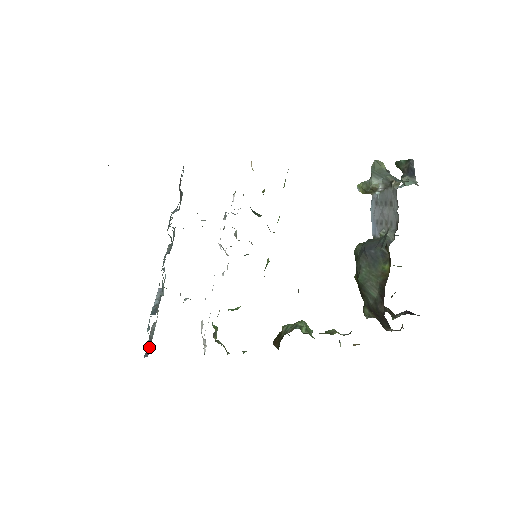
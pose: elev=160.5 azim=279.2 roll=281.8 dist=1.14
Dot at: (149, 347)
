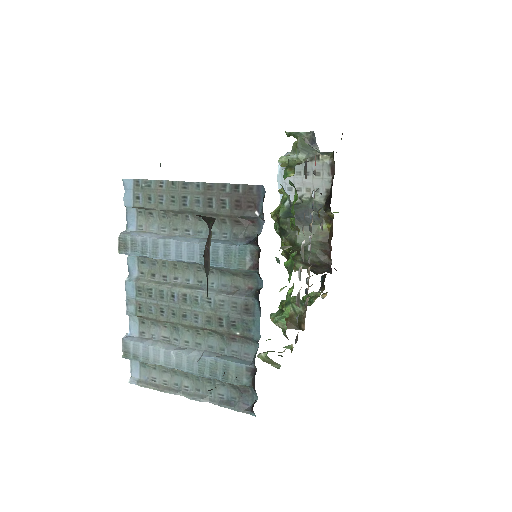
Dot at: (218, 401)
